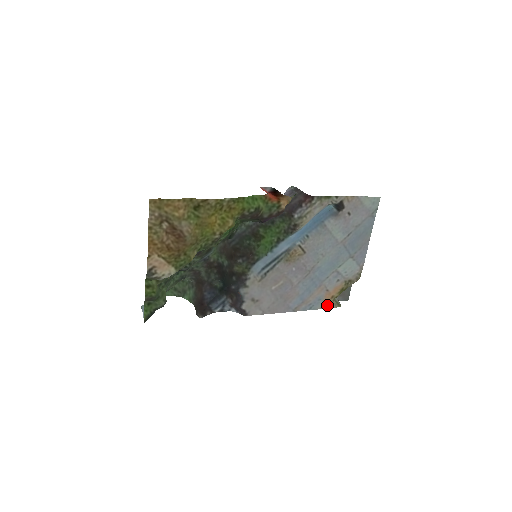
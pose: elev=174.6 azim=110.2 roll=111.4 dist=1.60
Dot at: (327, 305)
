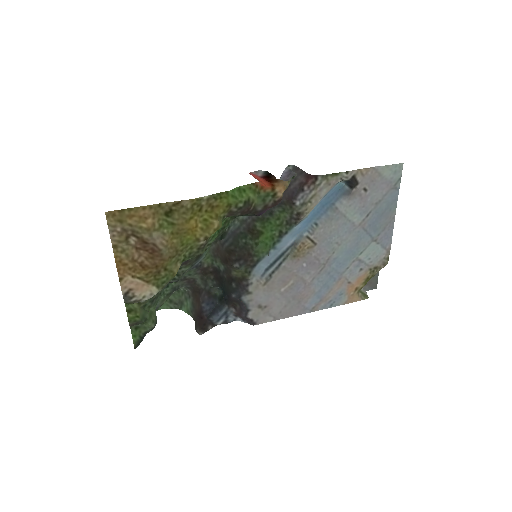
Dot at: (351, 299)
